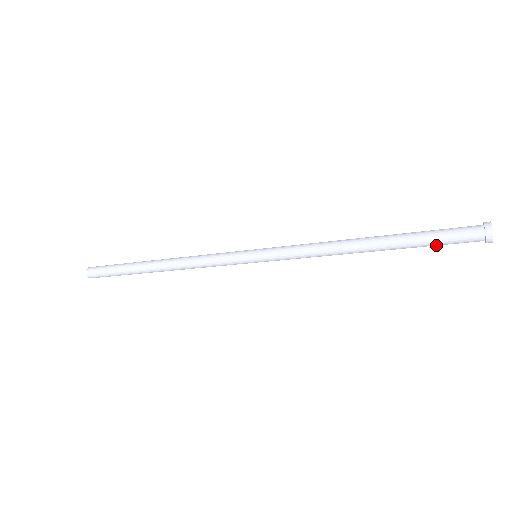
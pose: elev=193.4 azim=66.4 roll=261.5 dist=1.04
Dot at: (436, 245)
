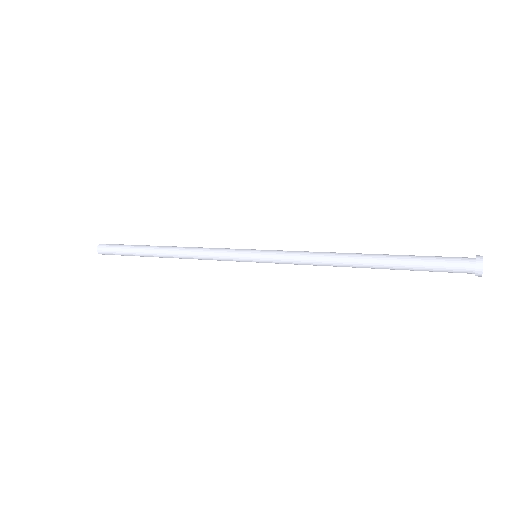
Dot at: (428, 270)
